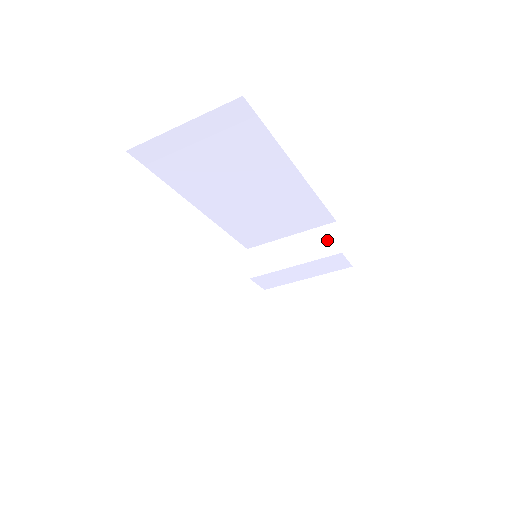
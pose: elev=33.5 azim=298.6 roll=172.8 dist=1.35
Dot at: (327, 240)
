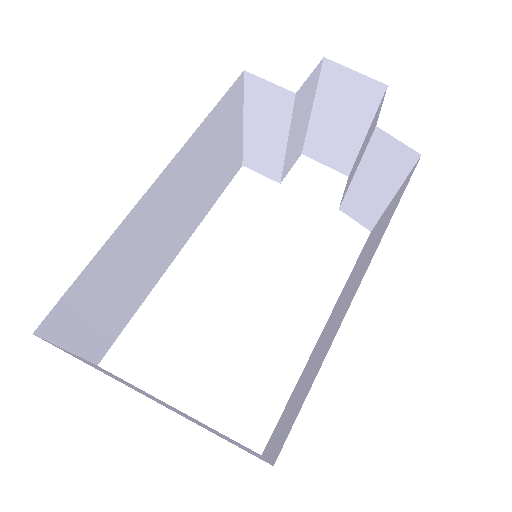
Dot at: (268, 97)
